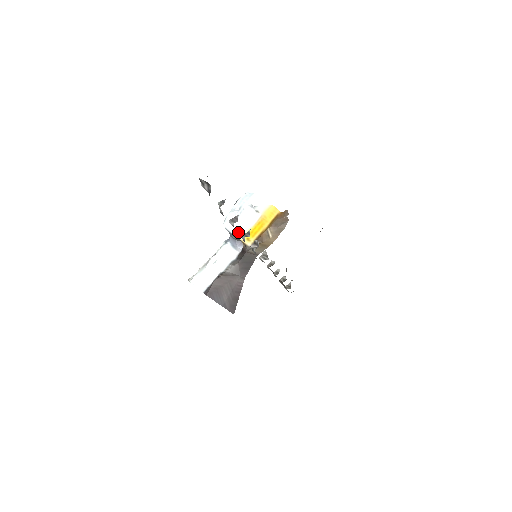
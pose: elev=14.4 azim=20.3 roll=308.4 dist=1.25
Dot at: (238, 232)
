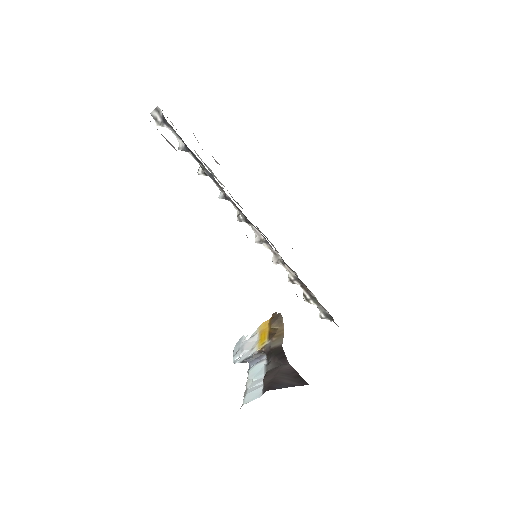
Dot at: (251, 352)
